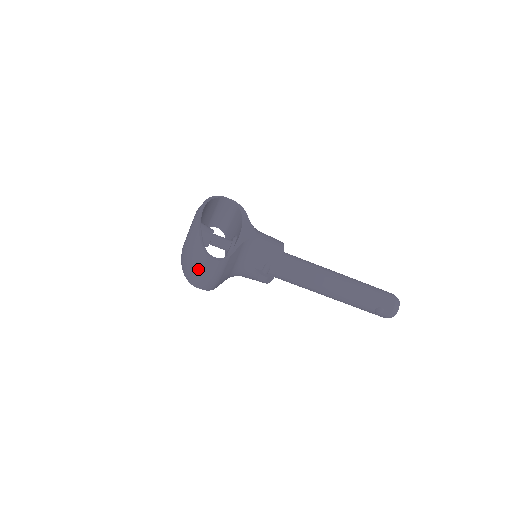
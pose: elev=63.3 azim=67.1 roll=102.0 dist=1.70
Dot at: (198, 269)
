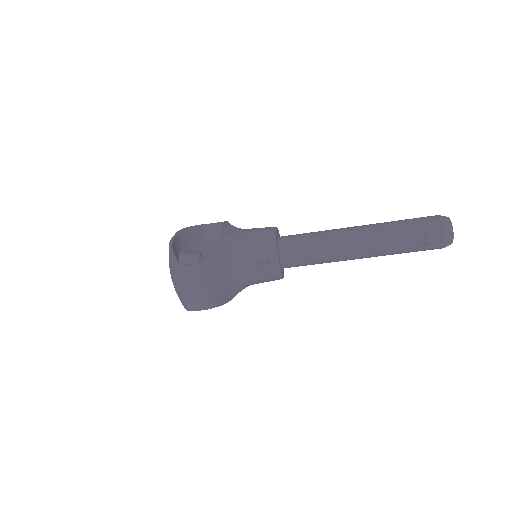
Dot at: (182, 287)
